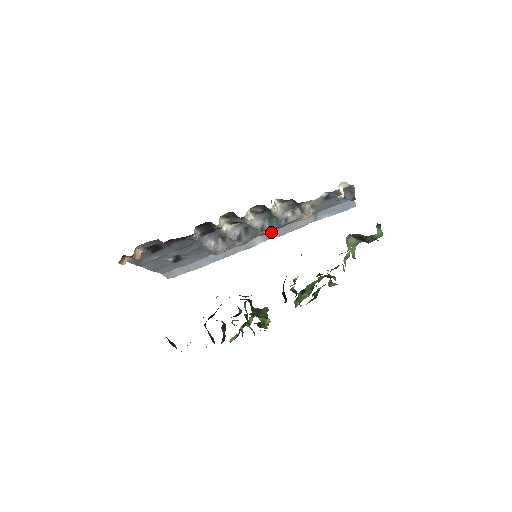
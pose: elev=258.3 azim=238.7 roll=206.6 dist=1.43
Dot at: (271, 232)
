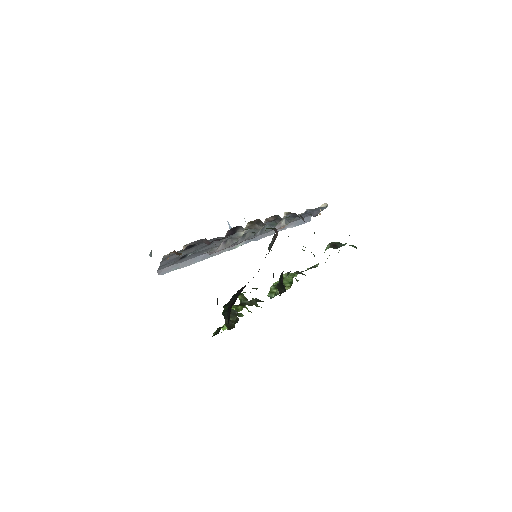
Dot at: occluded
